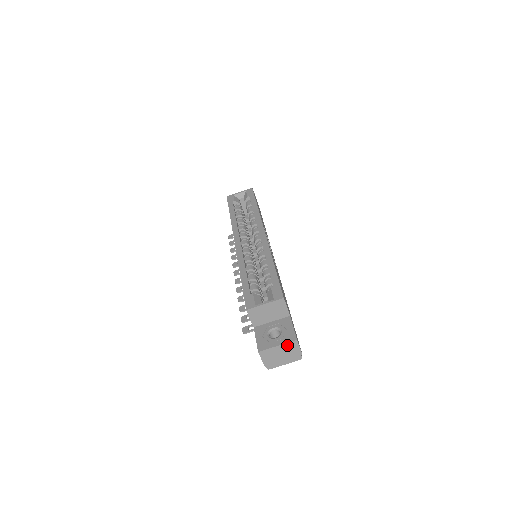
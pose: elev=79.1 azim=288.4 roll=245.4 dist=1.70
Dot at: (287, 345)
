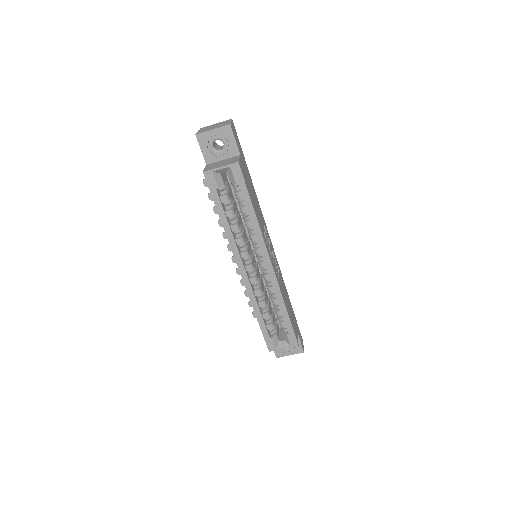
Dot at: (296, 352)
